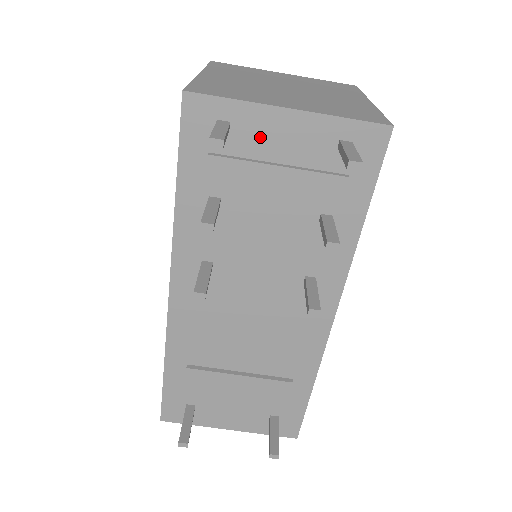
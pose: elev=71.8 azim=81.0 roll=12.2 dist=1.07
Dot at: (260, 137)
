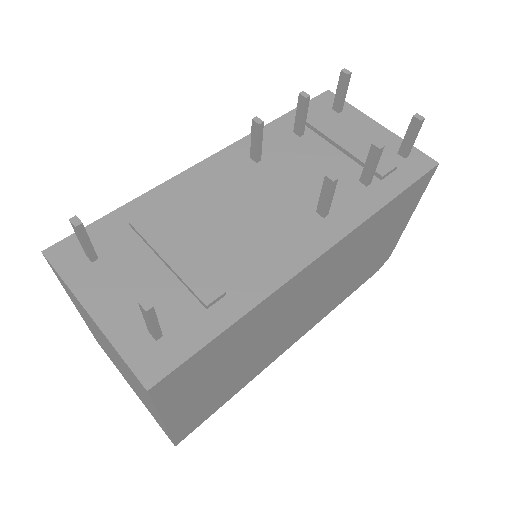
Dot at: (354, 125)
